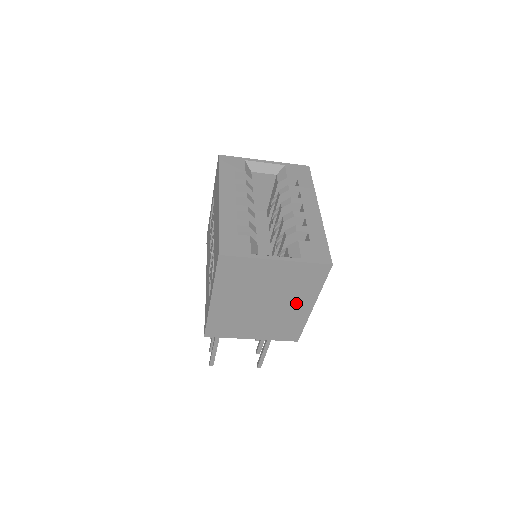
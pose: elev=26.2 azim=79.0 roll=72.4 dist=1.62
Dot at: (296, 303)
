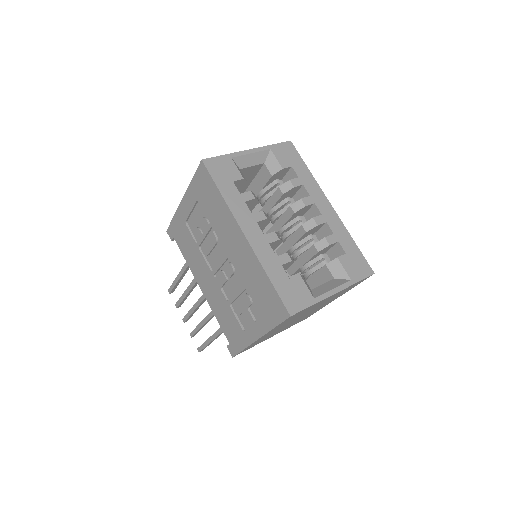
Dot at: (325, 304)
